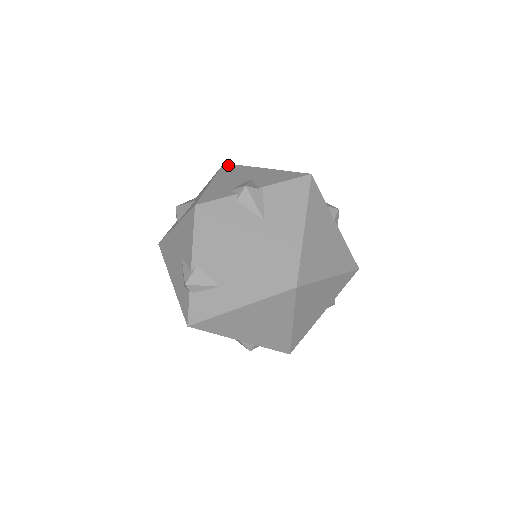
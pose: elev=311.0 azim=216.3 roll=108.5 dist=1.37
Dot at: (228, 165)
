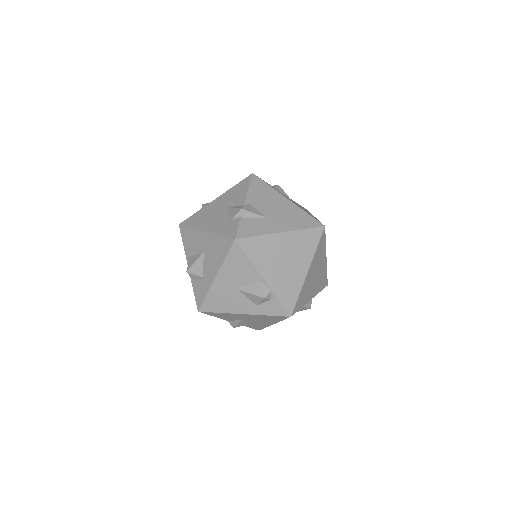
Dot at: occluded
